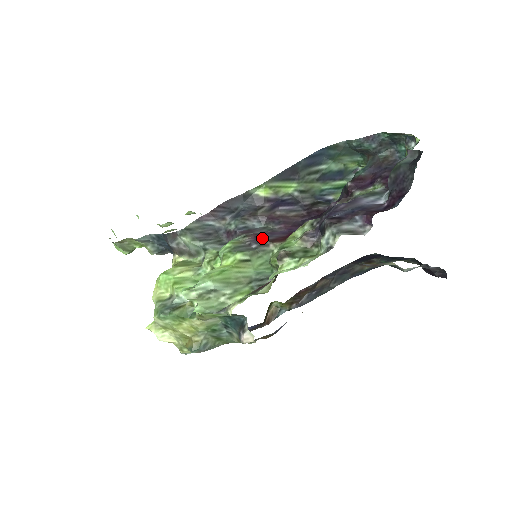
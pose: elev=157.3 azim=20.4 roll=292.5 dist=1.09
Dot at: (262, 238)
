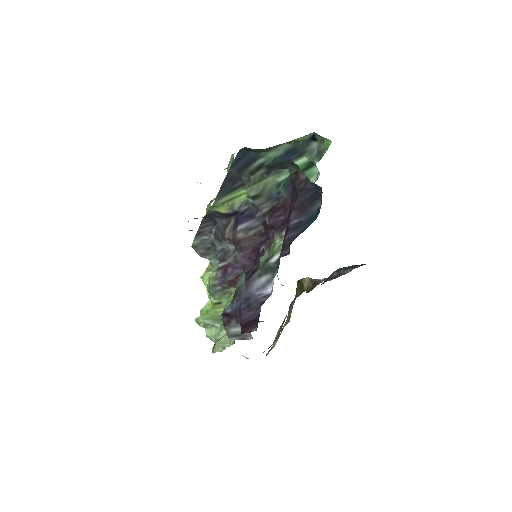
Dot at: (226, 276)
